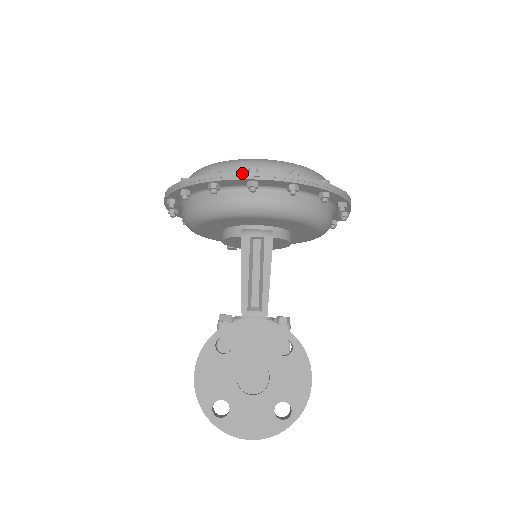
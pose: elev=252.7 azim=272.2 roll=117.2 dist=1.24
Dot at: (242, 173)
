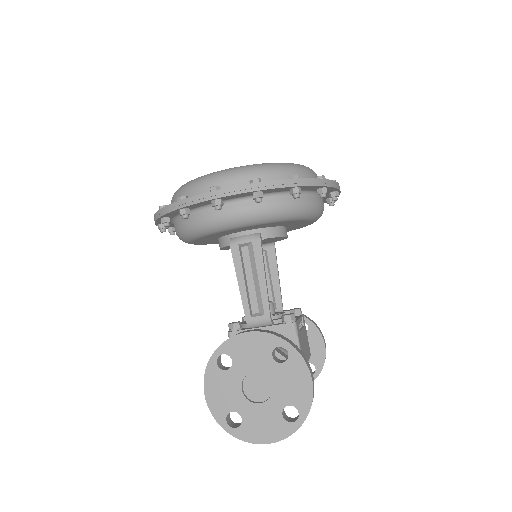
Dot at: (203, 195)
